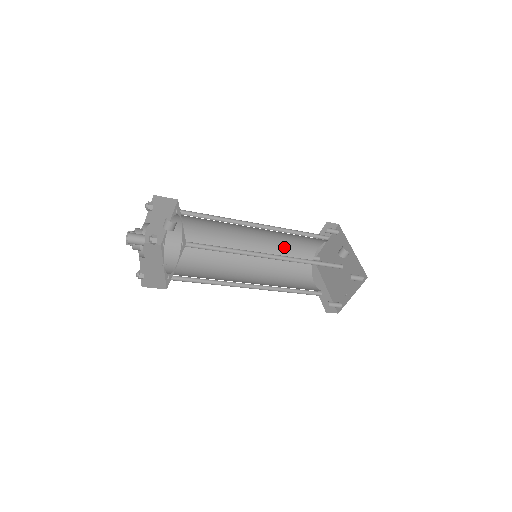
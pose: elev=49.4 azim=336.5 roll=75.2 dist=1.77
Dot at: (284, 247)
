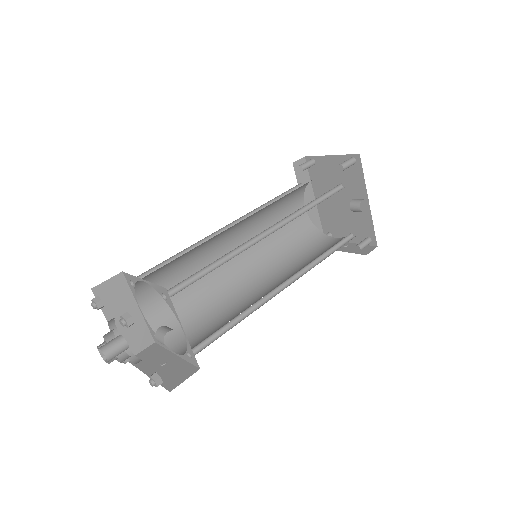
Dot at: occluded
